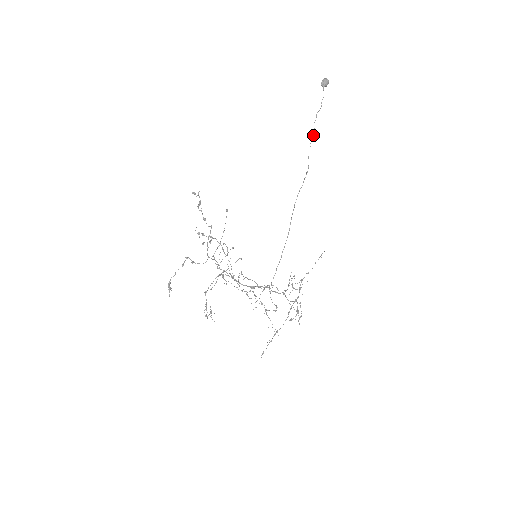
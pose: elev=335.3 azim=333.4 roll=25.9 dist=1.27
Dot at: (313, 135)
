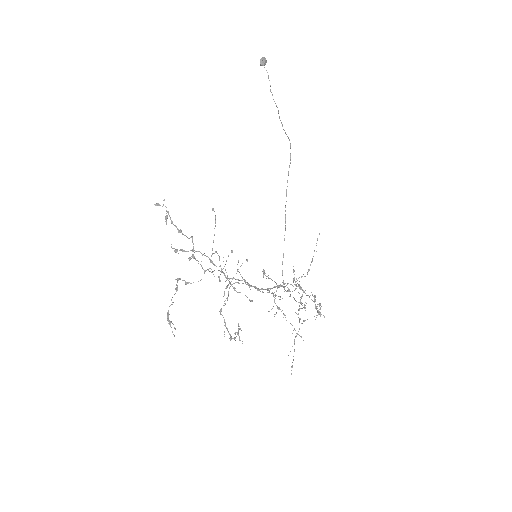
Dot at: (278, 110)
